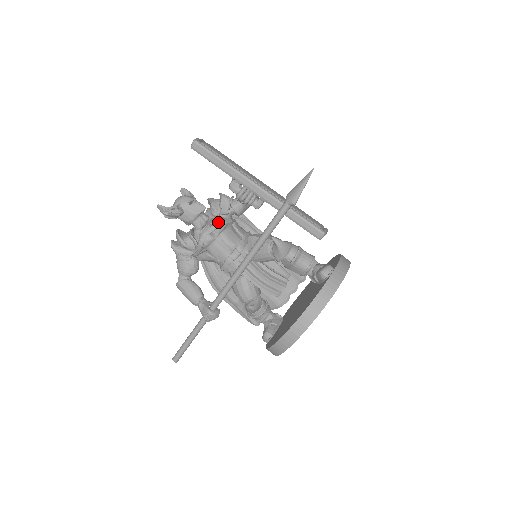
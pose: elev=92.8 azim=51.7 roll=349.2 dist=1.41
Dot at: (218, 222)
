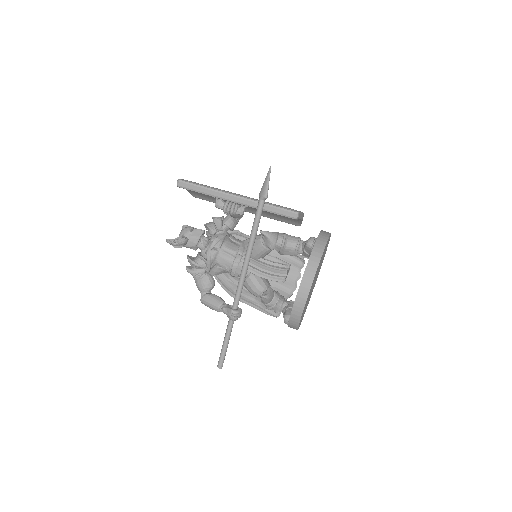
Dot at: (216, 237)
